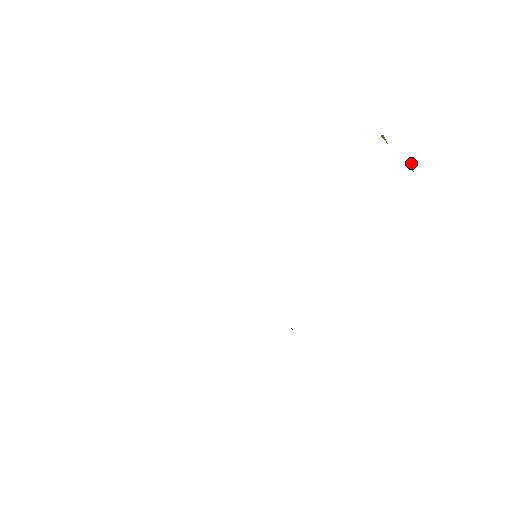
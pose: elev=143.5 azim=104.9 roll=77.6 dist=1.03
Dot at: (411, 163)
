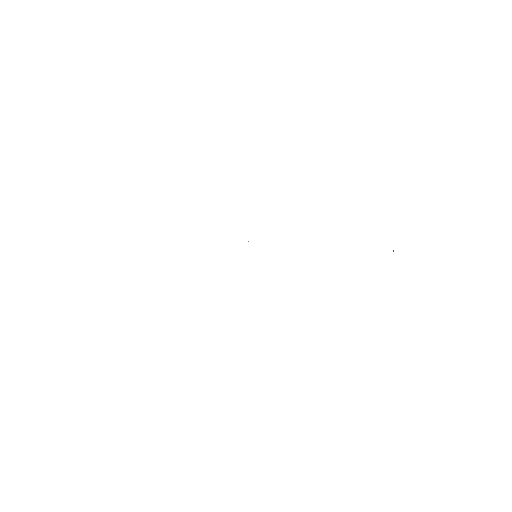
Dot at: occluded
